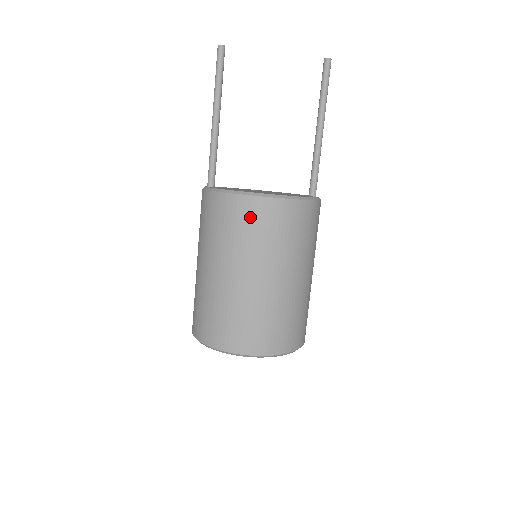
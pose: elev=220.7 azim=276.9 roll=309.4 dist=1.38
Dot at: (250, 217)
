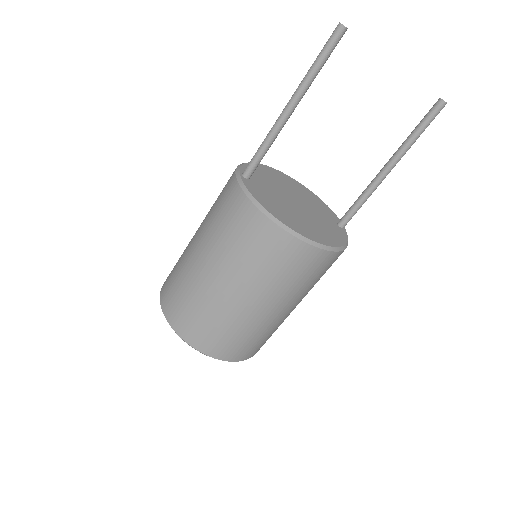
Dot at: (278, 252)
